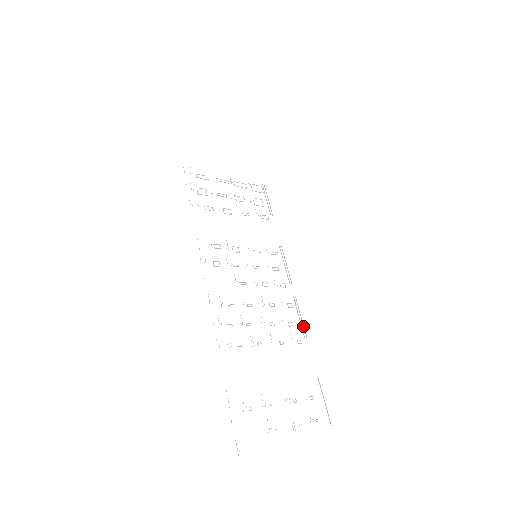
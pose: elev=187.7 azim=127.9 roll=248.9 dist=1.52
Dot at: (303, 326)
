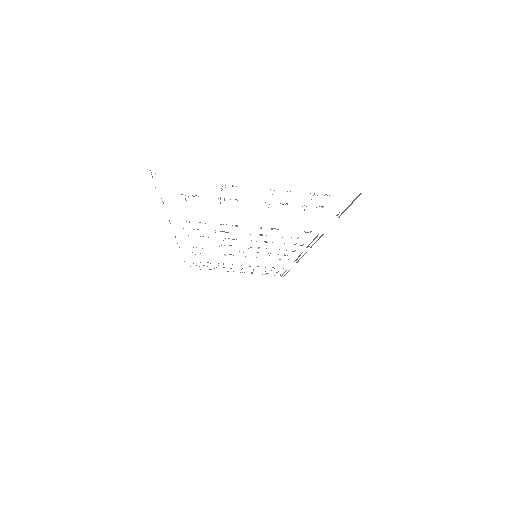
Dot at: (318, 239)
